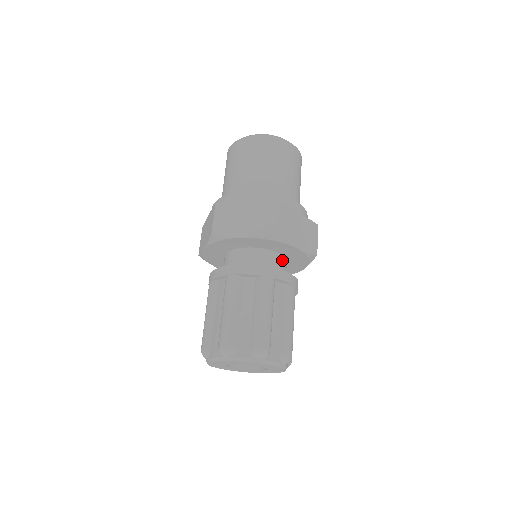
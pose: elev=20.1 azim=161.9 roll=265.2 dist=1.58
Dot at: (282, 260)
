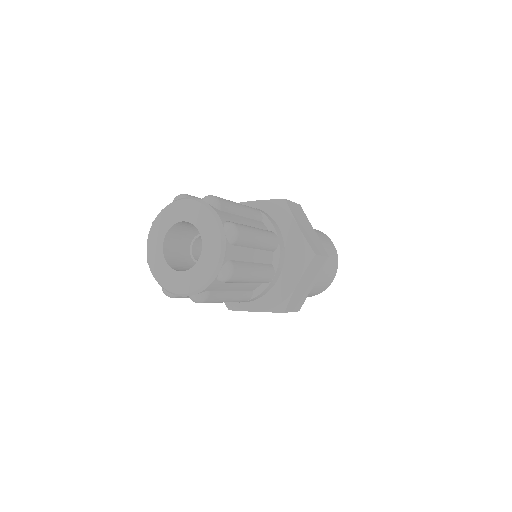
Dot at: occluded
